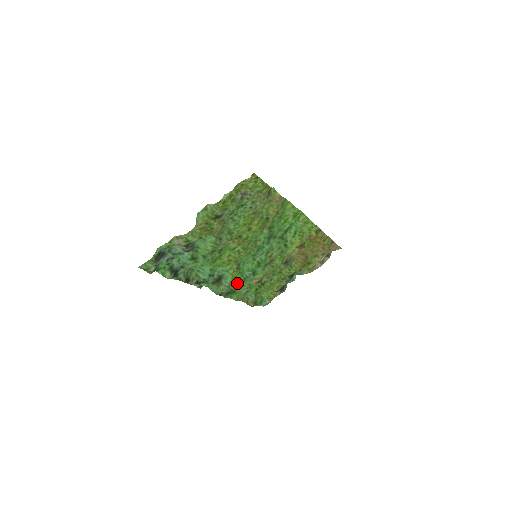
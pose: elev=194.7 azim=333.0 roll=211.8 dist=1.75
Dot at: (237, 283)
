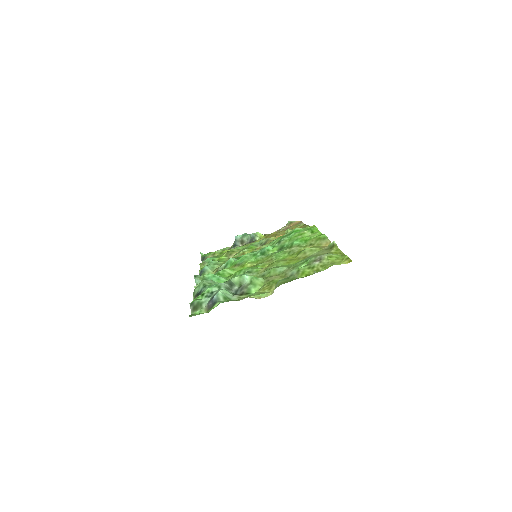
Dot at: occluded
